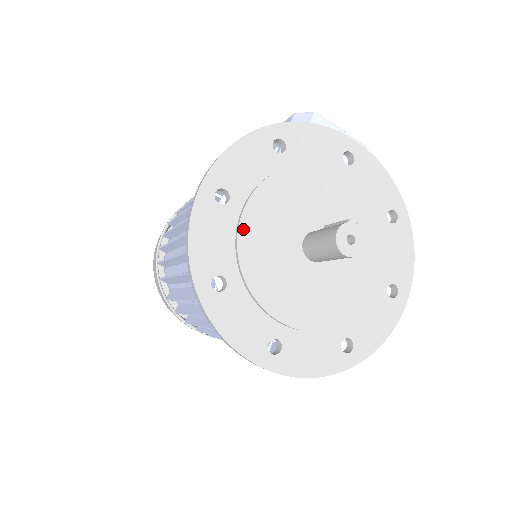
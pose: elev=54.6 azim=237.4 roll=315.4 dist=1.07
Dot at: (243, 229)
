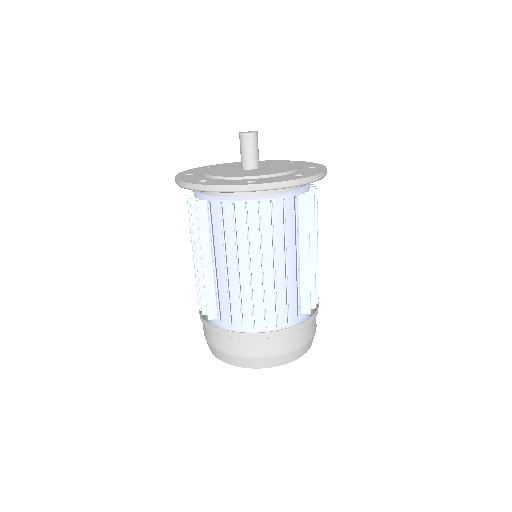
Dot at: (205, 173)
